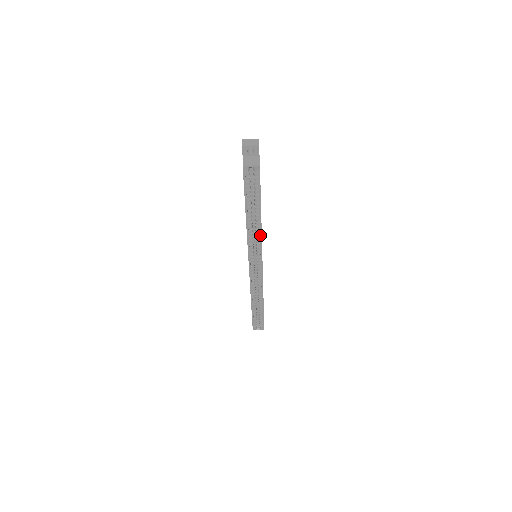
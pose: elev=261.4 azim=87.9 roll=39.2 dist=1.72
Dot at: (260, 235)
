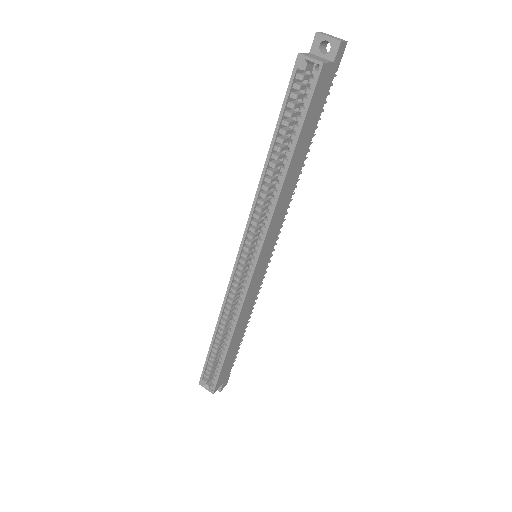
Dot at: (272, 208)
